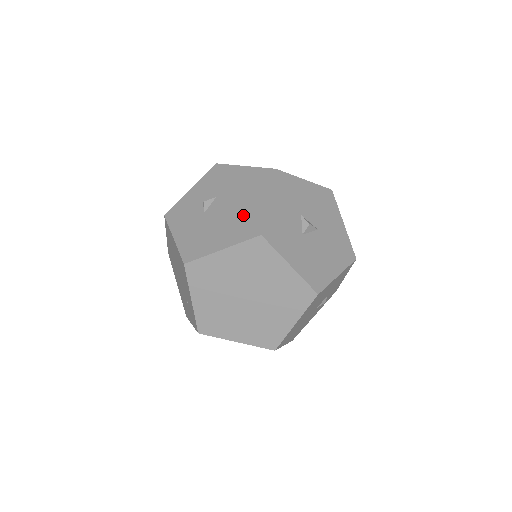
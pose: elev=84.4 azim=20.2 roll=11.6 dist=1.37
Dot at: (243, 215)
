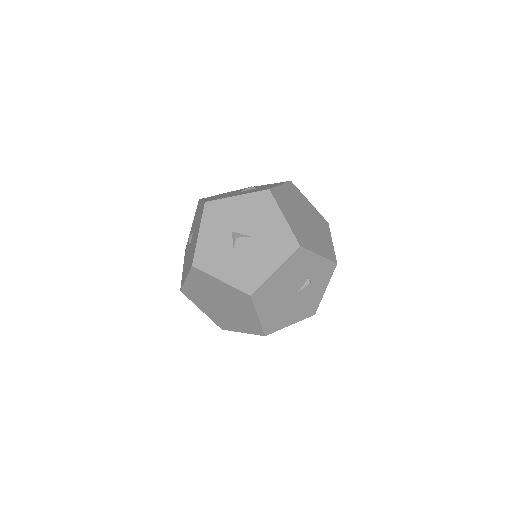
Dot at: (193, 248)
